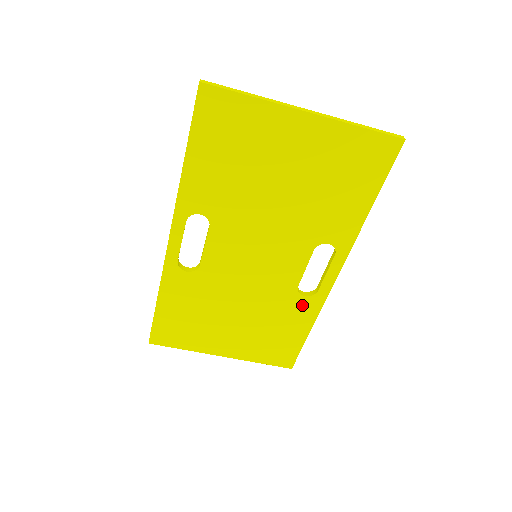
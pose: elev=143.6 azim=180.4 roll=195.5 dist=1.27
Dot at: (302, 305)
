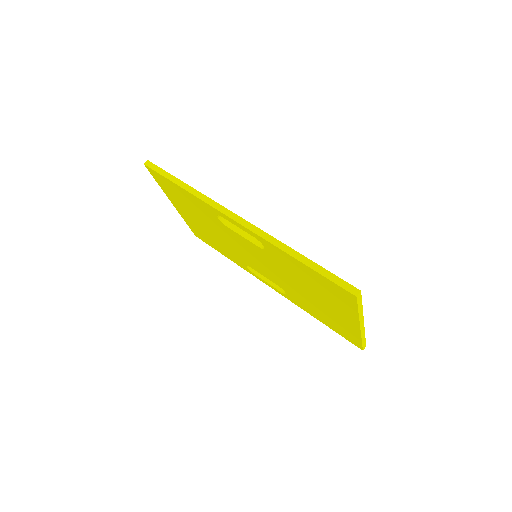
Dot at: (240, 262)
